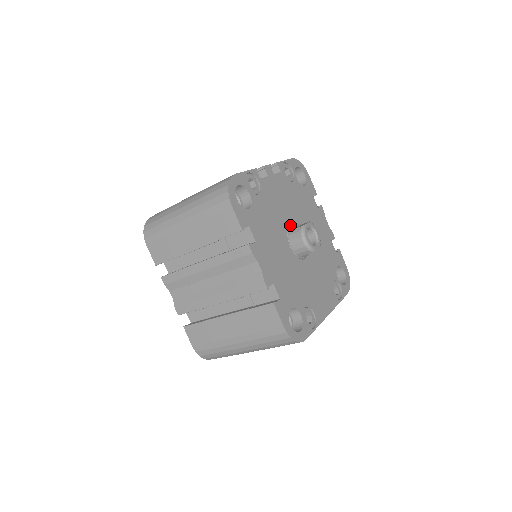
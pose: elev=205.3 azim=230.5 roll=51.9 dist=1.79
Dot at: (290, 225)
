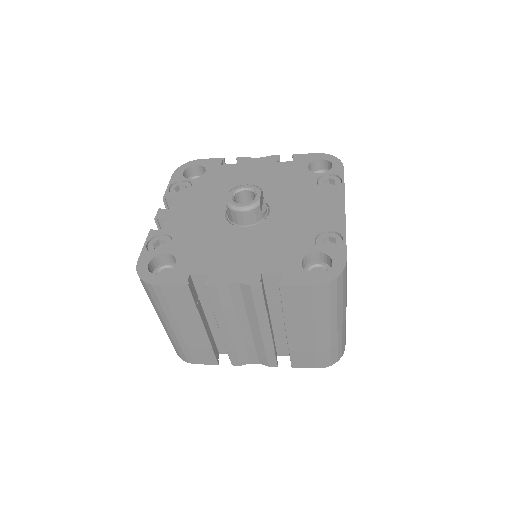
Dot at: (226, 214)
